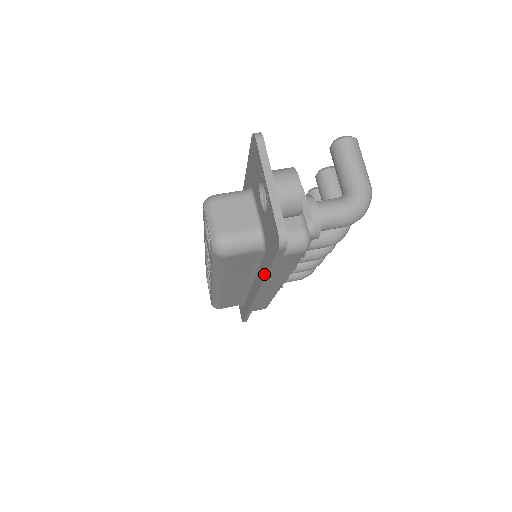
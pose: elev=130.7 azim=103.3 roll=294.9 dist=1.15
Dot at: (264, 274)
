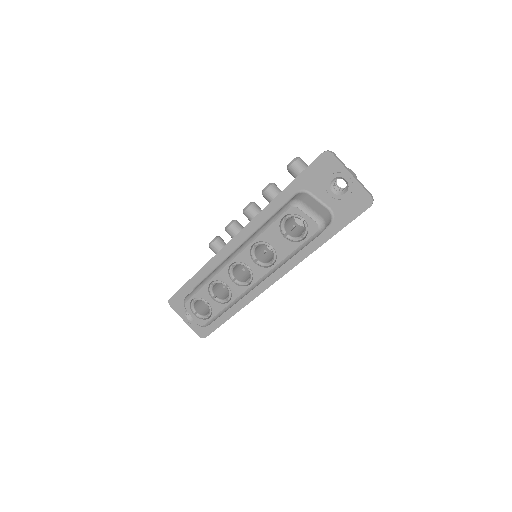
Dot at: (322, 242)
